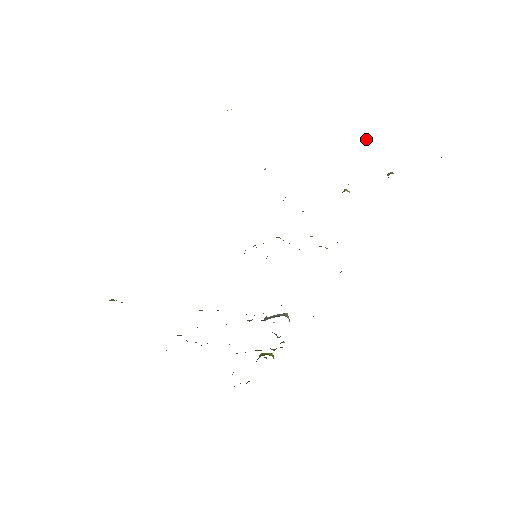
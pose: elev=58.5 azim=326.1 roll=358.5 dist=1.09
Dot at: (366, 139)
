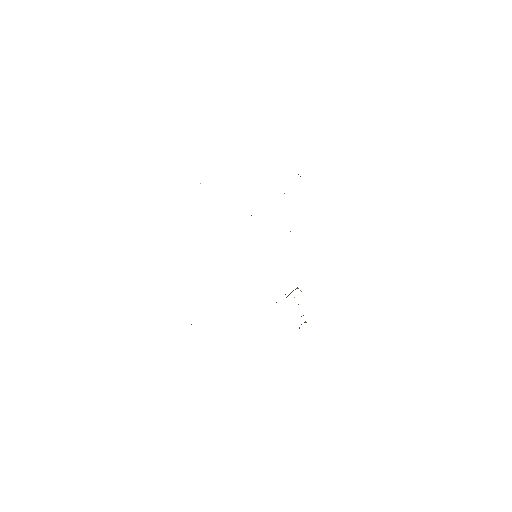
Dot at: occluded
